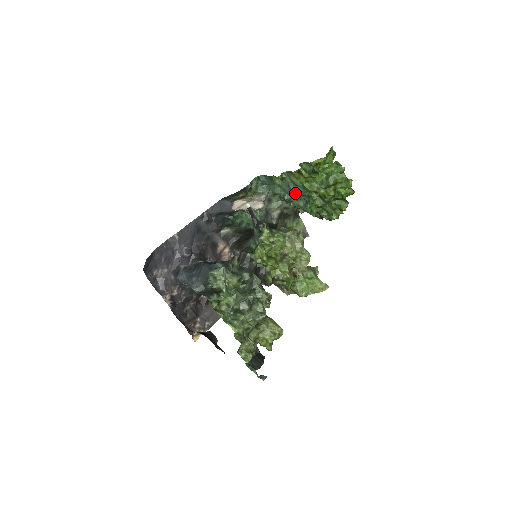
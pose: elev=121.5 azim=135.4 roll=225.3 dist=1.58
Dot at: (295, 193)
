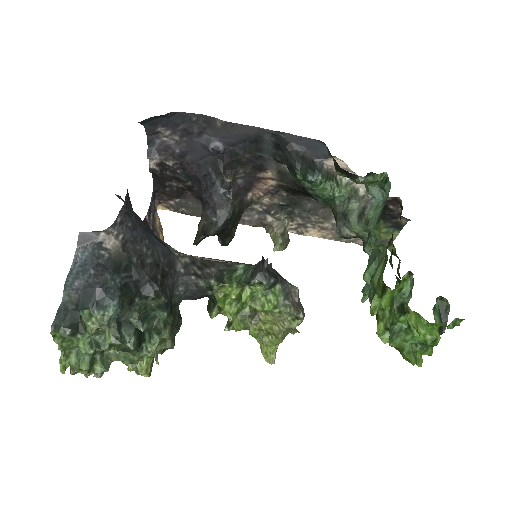
Dot at: (366, 276)
